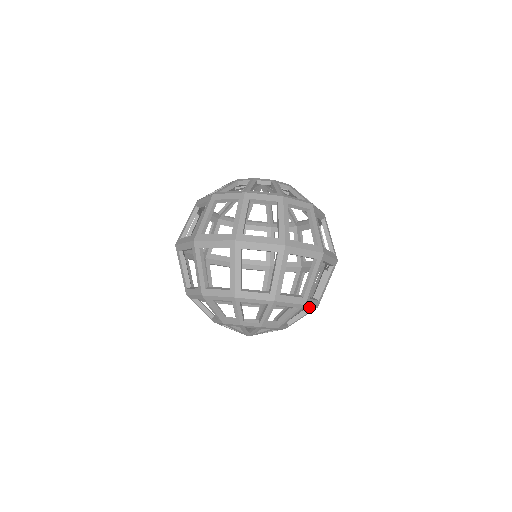
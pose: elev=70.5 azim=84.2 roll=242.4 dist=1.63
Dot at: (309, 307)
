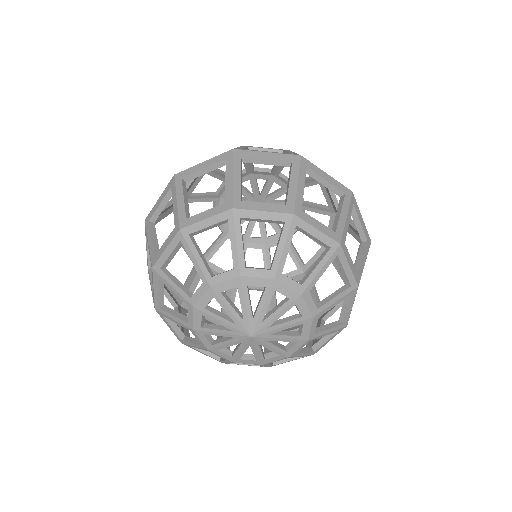
Dot at: (350, 306)
